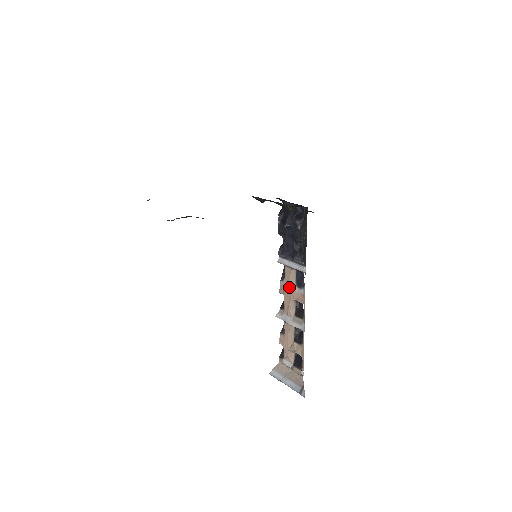
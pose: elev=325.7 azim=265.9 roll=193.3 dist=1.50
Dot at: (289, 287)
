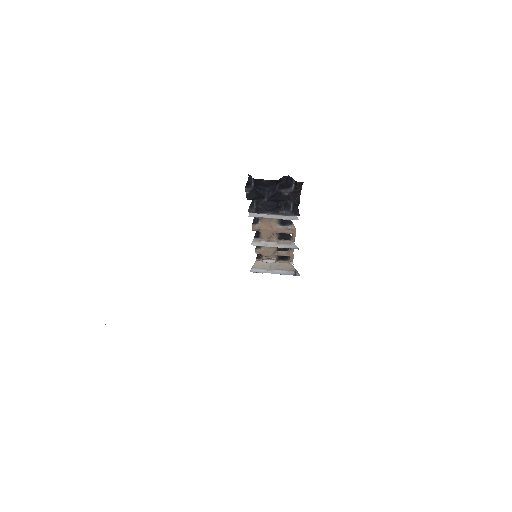
Dot at: (269, 228)
